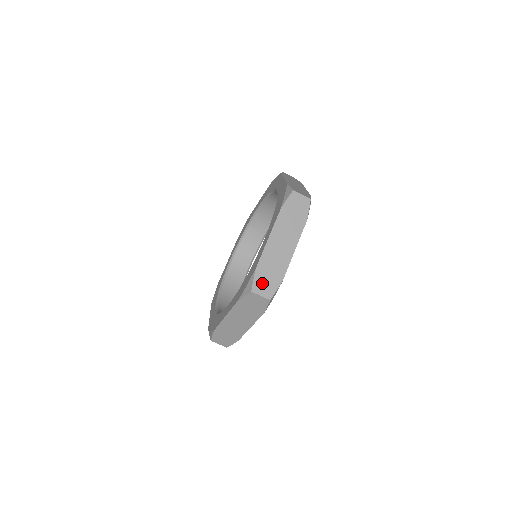
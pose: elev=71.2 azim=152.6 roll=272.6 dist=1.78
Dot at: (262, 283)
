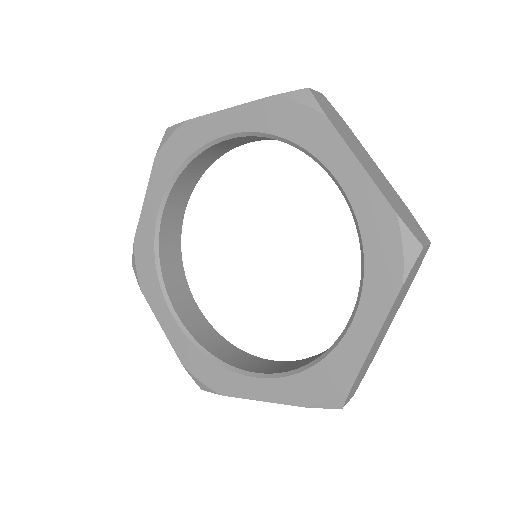
Dot at: (353, 390)
